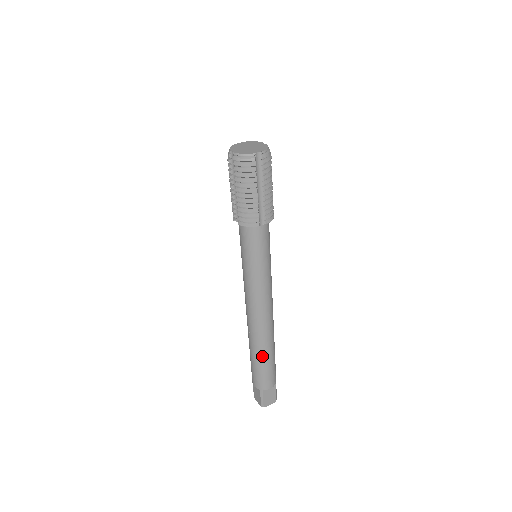
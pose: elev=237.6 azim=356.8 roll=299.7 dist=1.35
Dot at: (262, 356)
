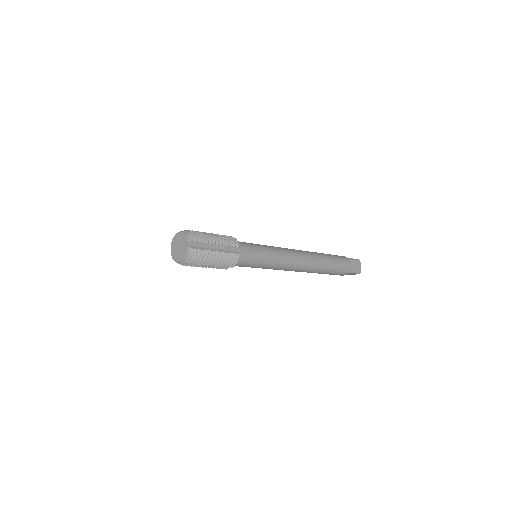
Dot at: occluded
